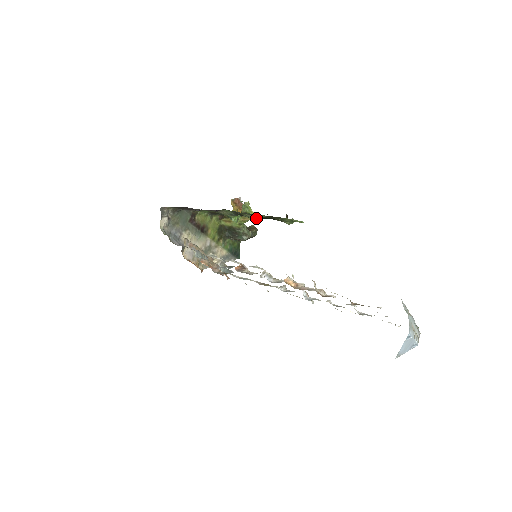
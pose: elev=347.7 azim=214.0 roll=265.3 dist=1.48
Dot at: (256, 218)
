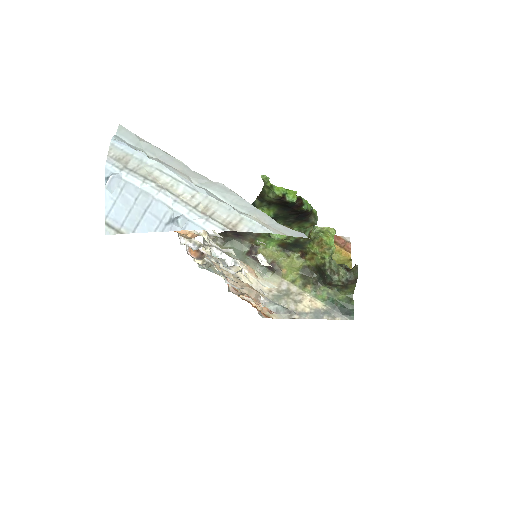
Dot at: (274, 217)
